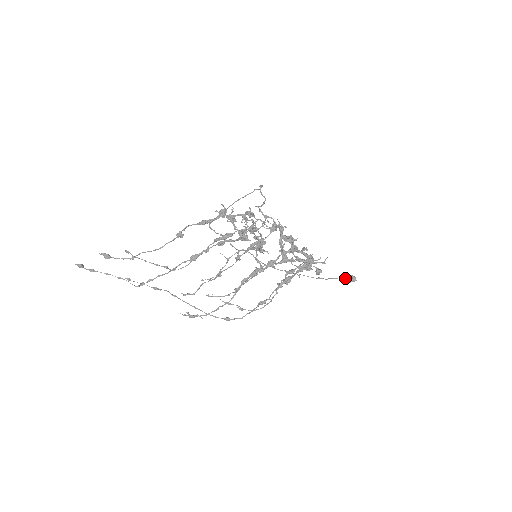
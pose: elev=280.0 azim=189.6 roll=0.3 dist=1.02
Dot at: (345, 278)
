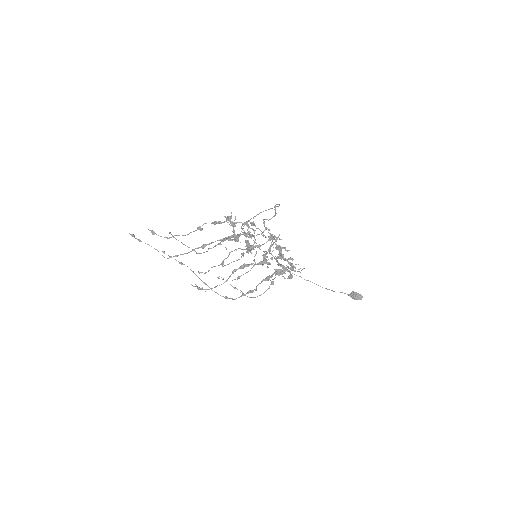
Dot at: (353, 295)
